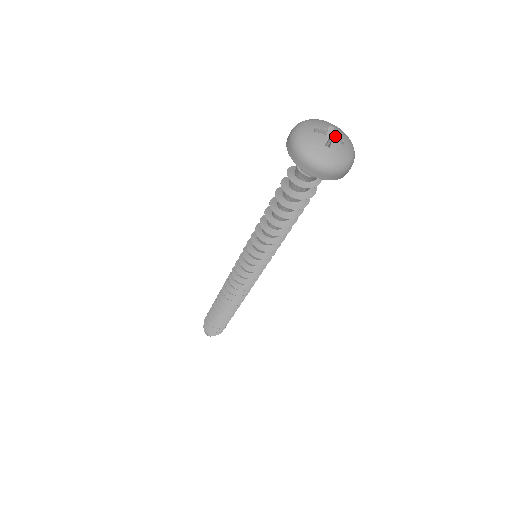
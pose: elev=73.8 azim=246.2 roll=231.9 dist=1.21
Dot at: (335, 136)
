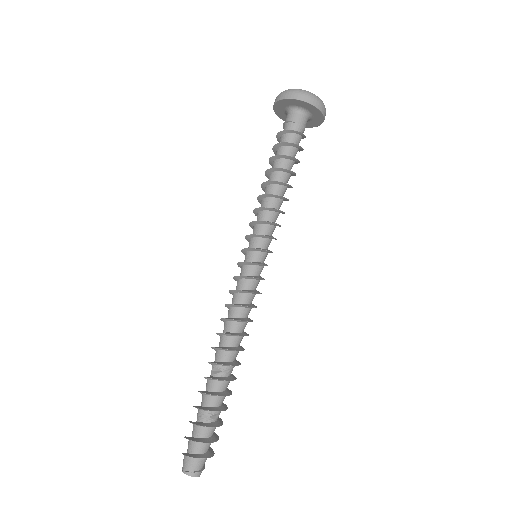
Dot at: occluded
